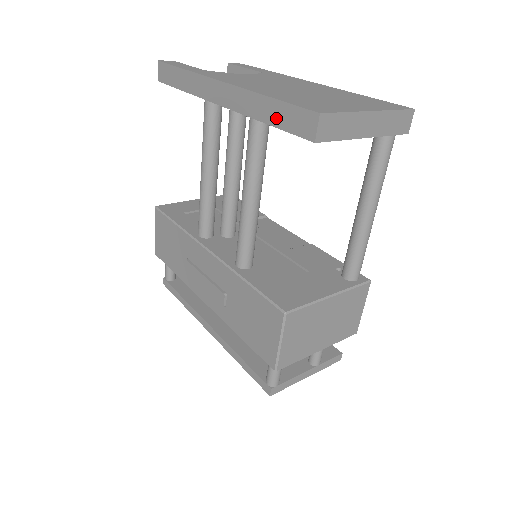
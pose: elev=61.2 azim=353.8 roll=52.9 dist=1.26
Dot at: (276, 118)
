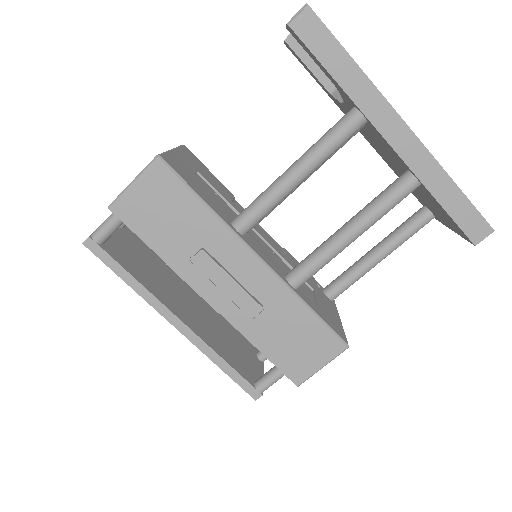
Dot at: (452, 205)
